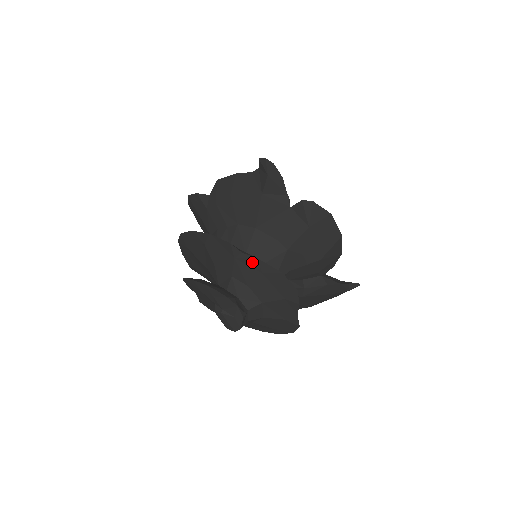
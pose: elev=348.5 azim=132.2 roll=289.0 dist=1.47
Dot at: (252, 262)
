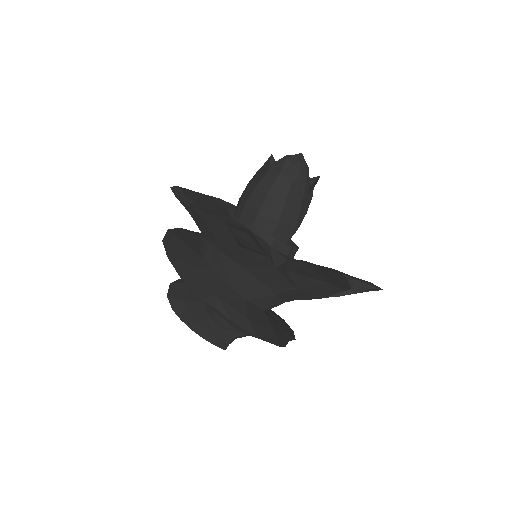
Dot at: (227, 318)
